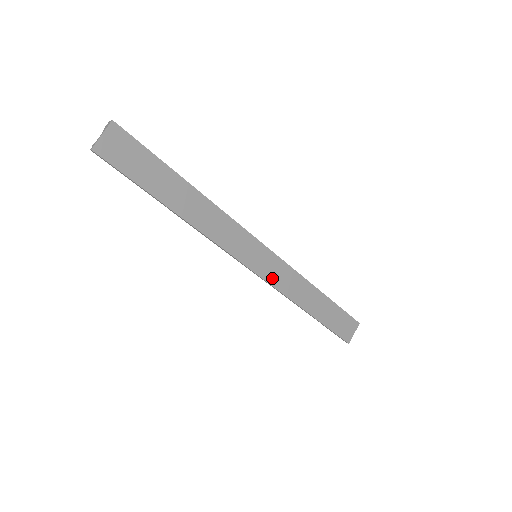
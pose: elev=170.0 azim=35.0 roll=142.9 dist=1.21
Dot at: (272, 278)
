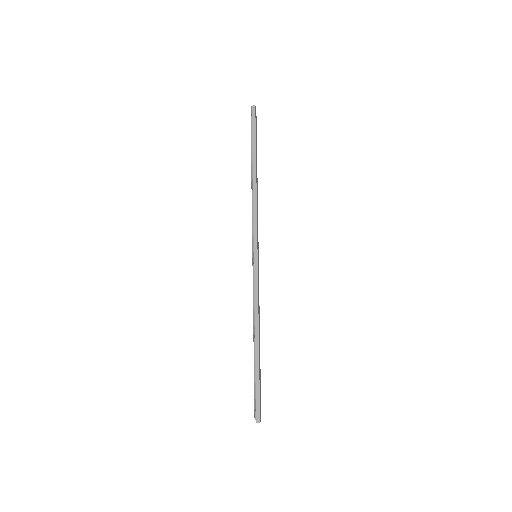
Dot at: (258, 280)
